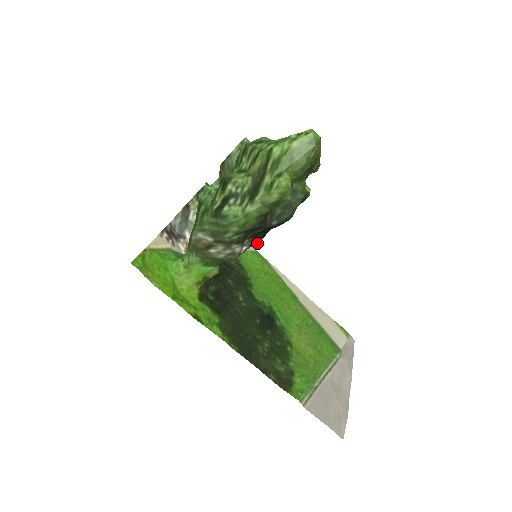
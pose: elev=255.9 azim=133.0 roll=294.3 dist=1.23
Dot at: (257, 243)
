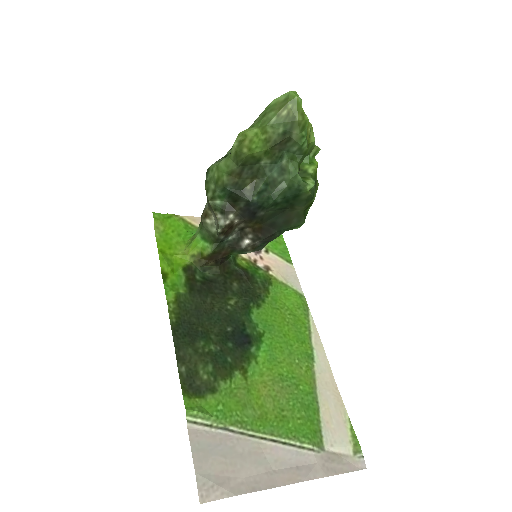
Dot at: (259, 240)
